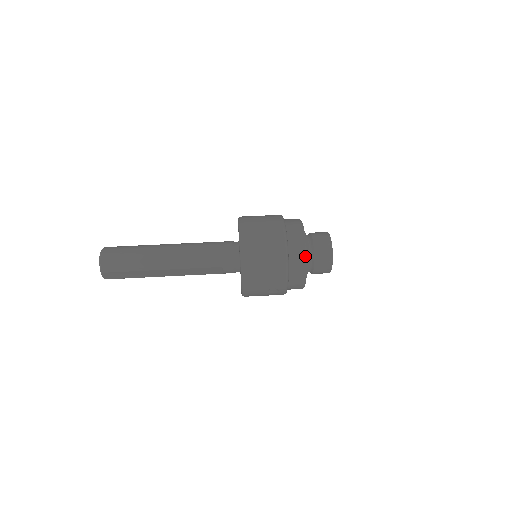
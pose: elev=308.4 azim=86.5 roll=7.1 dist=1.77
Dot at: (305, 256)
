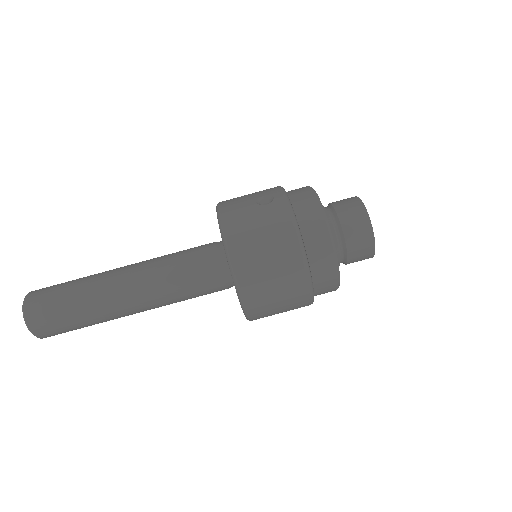
Dot at: occluded
